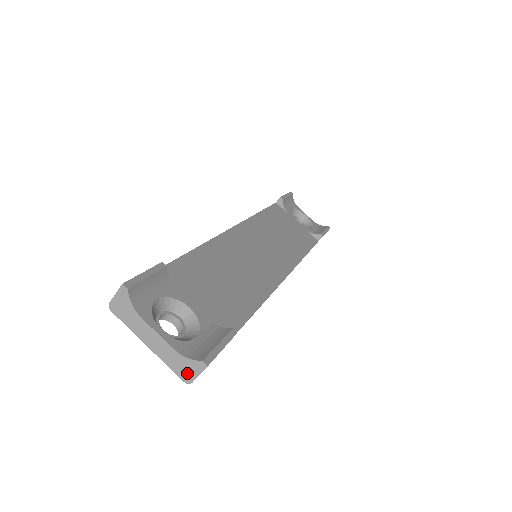
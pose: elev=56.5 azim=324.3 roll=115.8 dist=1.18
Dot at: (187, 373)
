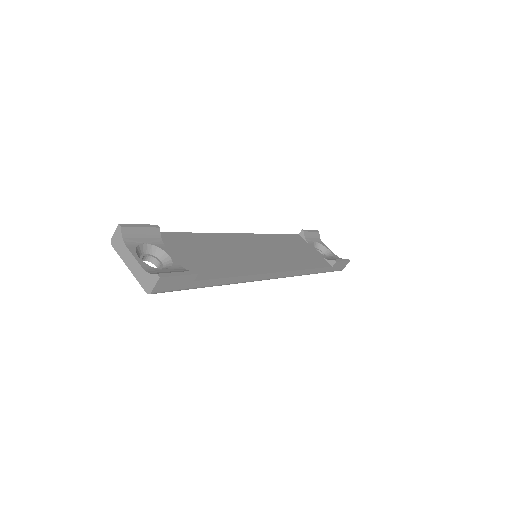
Dot at: (148, 285)
